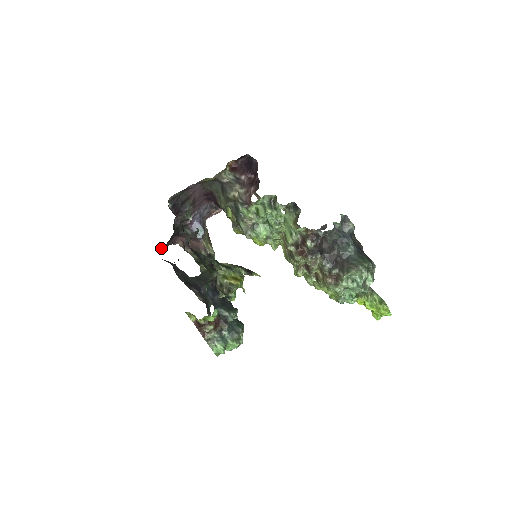
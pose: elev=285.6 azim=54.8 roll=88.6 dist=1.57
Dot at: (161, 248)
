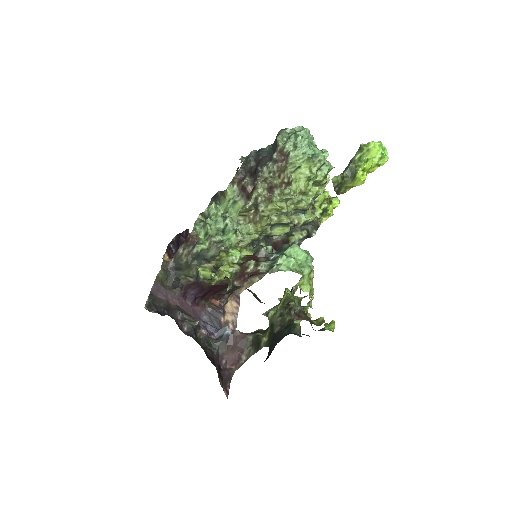
Dot at: (225, 390)
